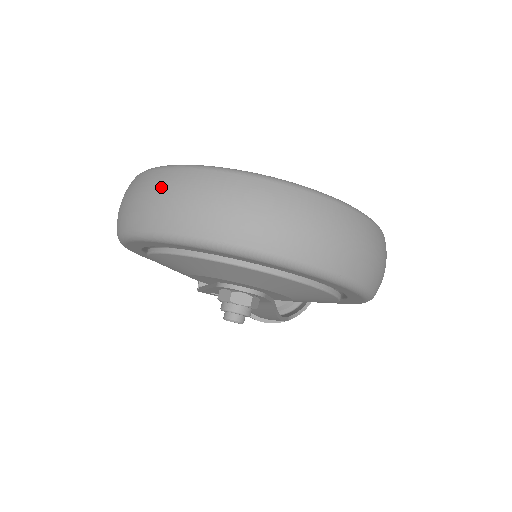
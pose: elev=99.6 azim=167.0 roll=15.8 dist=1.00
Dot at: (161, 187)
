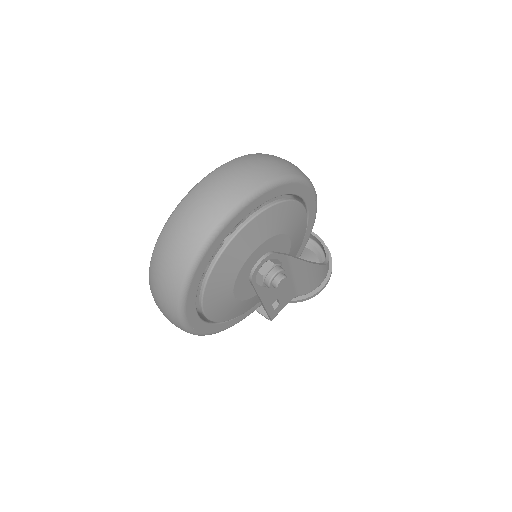
Dot at: (157, 269)
